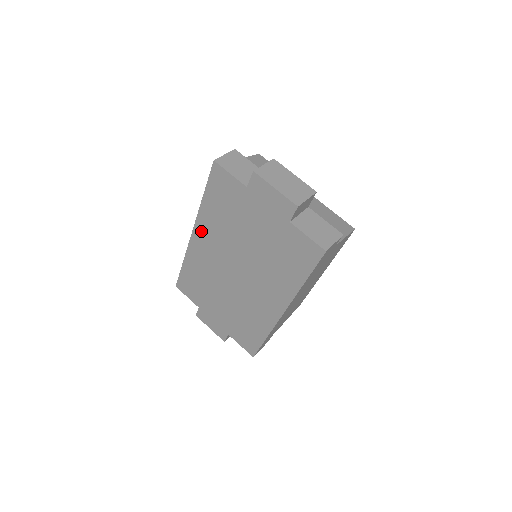
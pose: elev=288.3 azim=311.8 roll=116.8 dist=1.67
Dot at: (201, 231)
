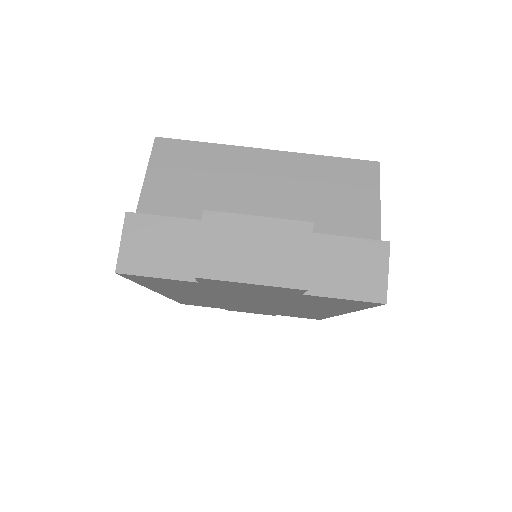
Dot at: (170, 293)
